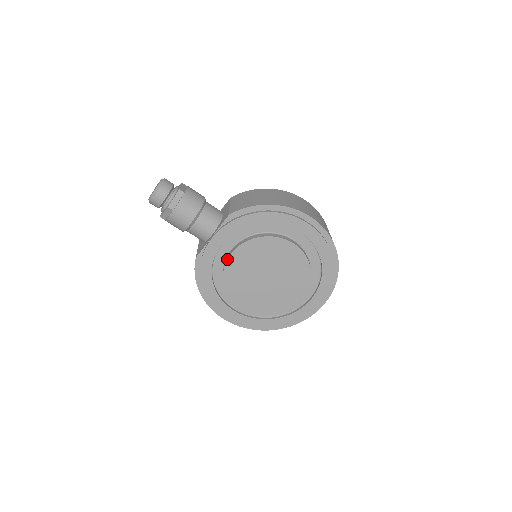
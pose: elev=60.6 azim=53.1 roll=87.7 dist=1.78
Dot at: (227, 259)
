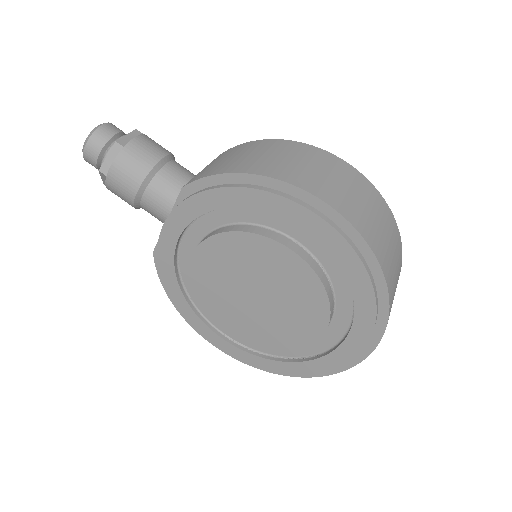
Dot at: (189, 261)
